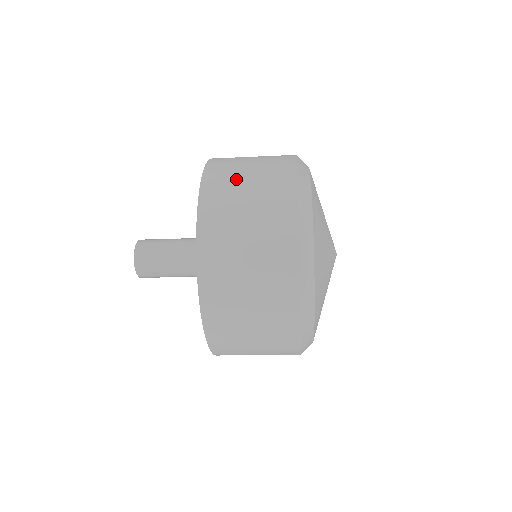
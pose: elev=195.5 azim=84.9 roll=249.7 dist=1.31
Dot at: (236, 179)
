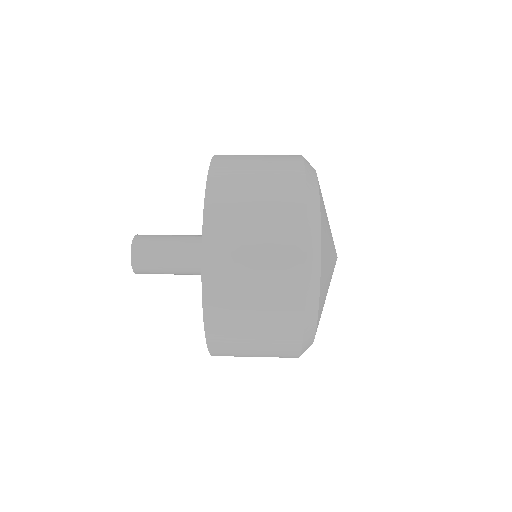
Dot at: (243, 180)
